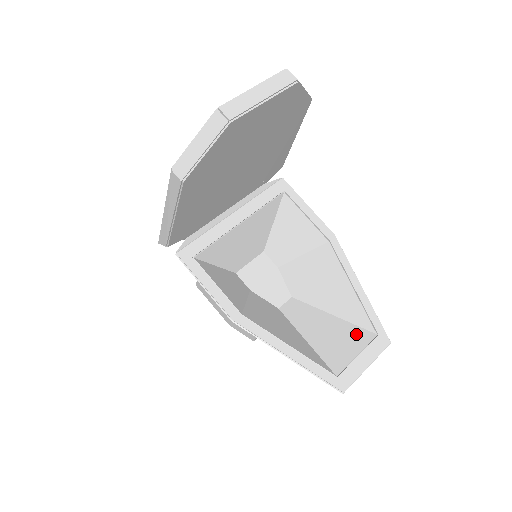
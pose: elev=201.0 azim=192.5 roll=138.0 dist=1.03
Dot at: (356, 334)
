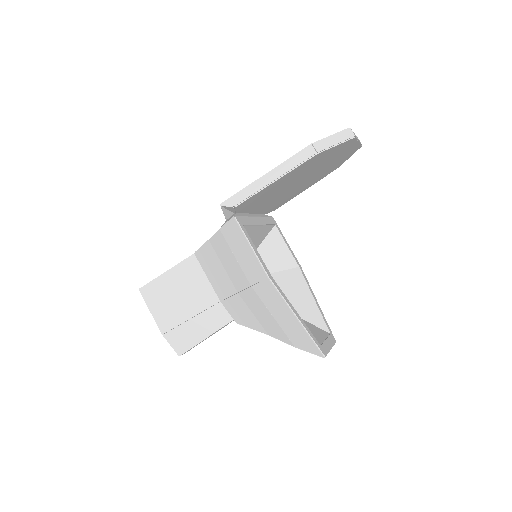
Dot at: (318, 329)
